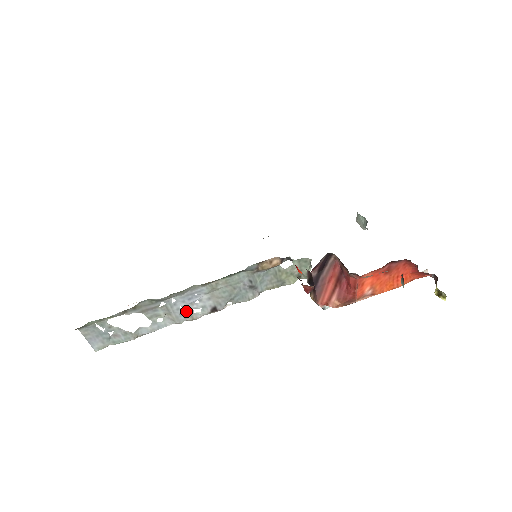
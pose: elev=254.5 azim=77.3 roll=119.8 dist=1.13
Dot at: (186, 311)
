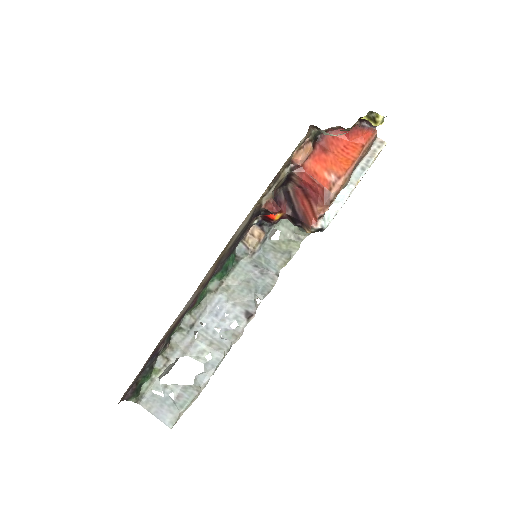
Dot at: (224, 331)
